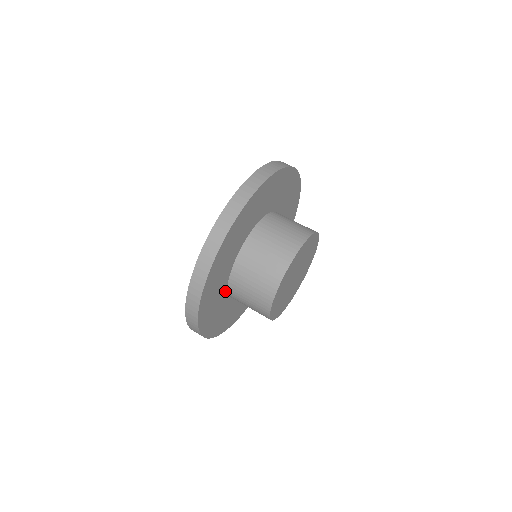
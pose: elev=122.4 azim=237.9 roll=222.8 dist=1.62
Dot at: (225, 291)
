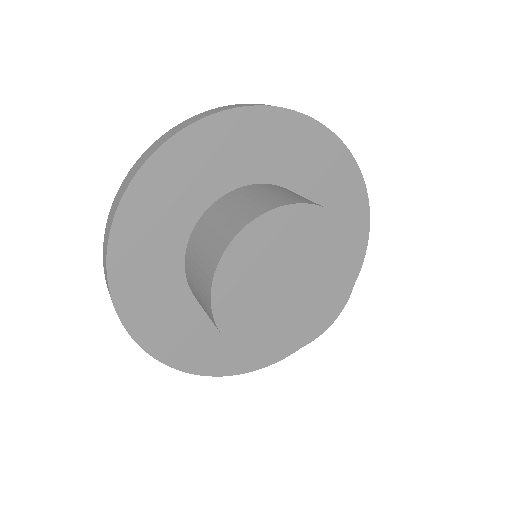
Dot at: (180, 274)
